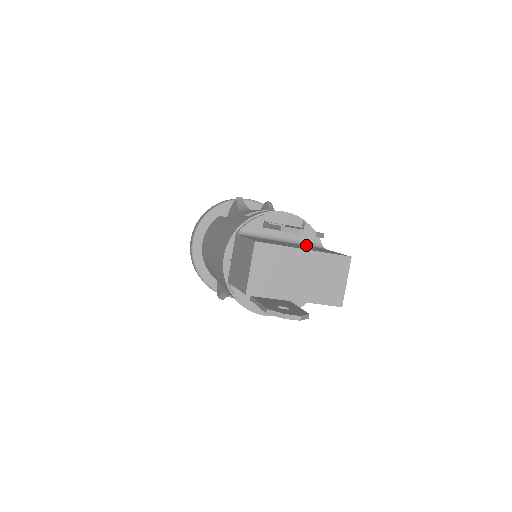
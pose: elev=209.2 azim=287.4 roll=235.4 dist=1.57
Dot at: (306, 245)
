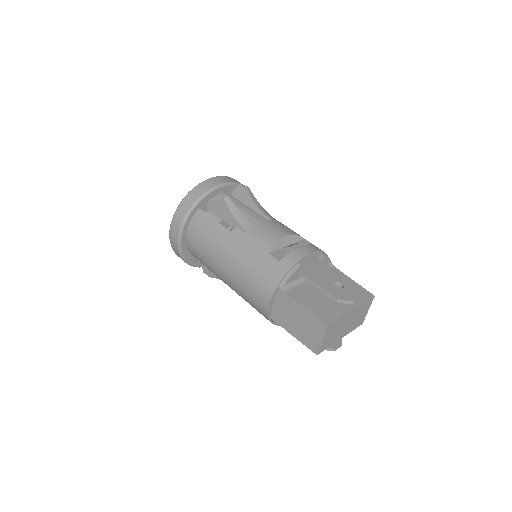
Dot at: occluded
